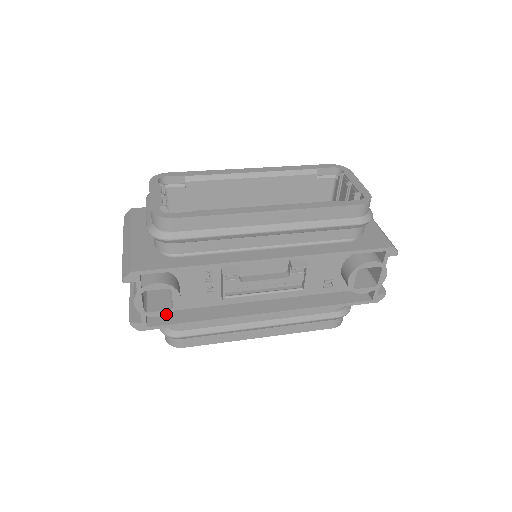
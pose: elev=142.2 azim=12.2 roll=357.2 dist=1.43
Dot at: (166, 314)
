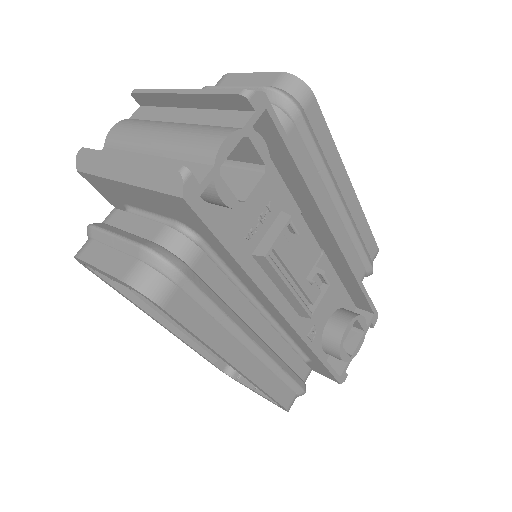
Dot at: (230, 204)
